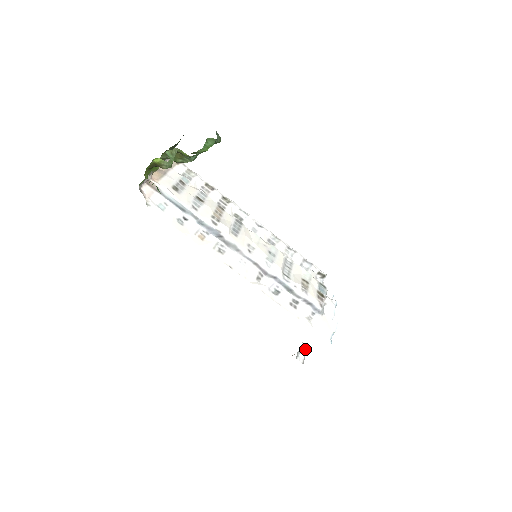
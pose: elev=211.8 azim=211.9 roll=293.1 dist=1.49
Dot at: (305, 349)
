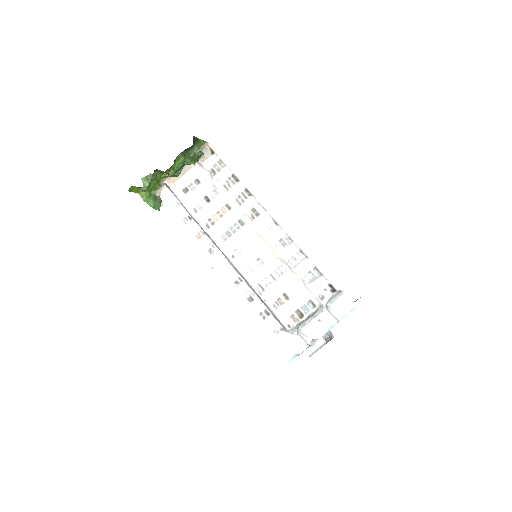
Dot at: (318, 345)
